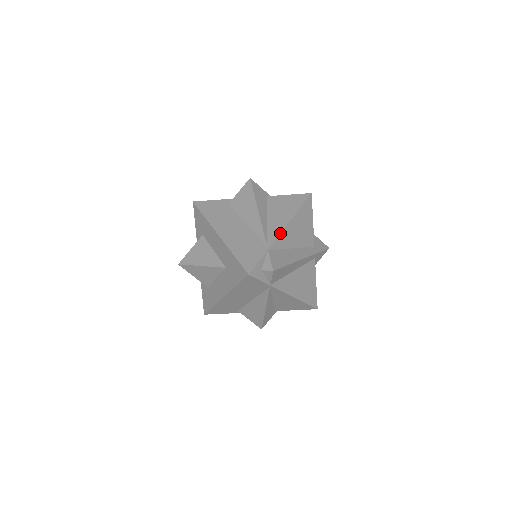
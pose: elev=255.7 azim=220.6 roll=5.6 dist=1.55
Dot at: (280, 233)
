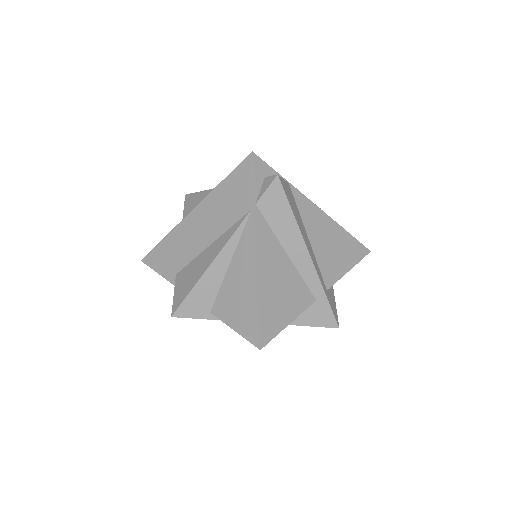
Dot at: occluded
